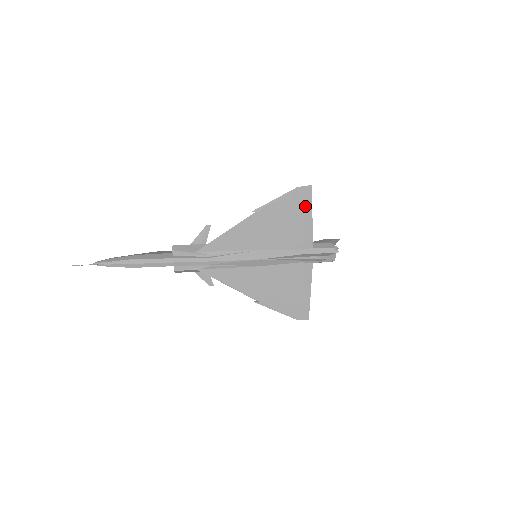
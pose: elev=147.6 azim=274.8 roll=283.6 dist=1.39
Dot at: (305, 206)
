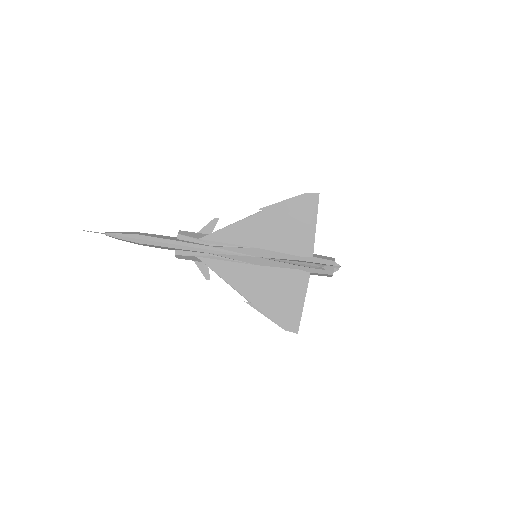
Dot at: (310, 213)
